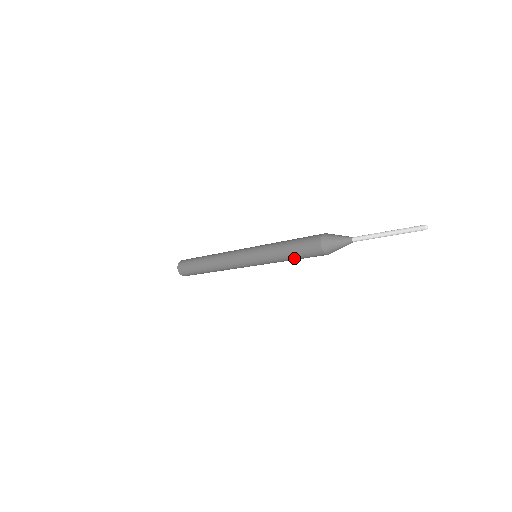
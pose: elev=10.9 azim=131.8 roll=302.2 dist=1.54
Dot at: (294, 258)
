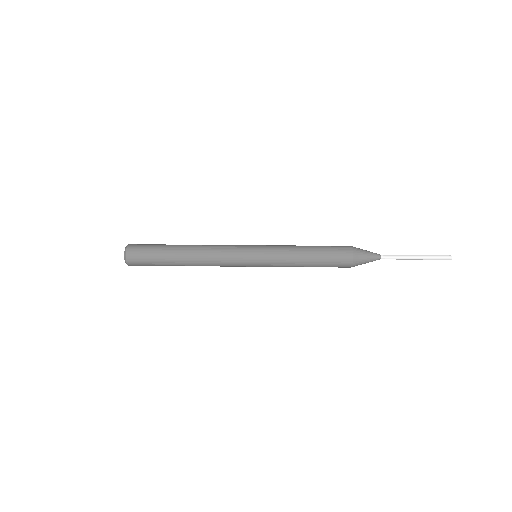
Dot at: occluded
